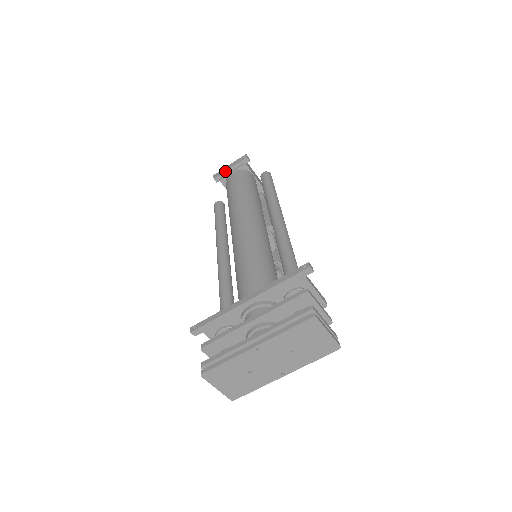
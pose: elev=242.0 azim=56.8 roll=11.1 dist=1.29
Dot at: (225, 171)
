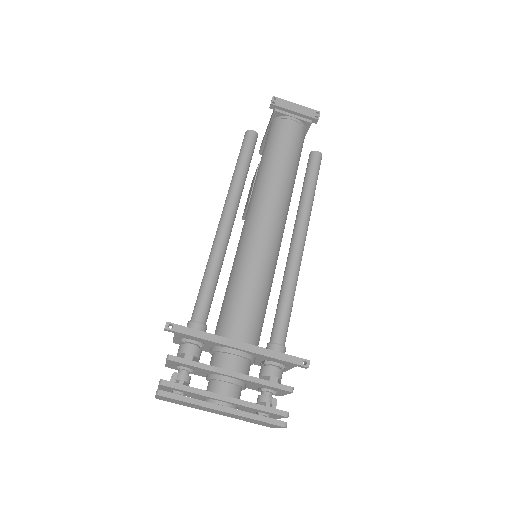
Dot at: (288, 109)
